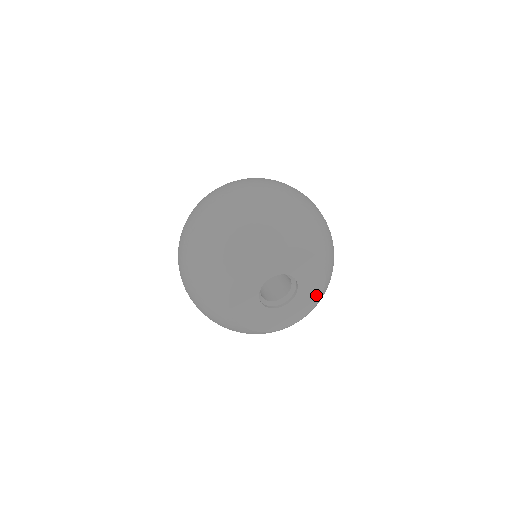
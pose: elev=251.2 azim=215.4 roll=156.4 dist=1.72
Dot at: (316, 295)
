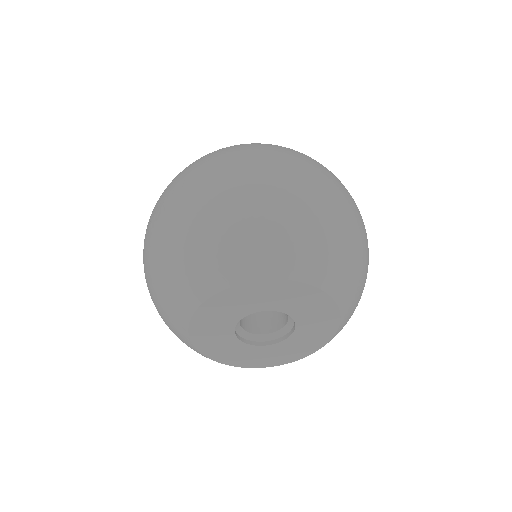
Dot at: (326, 333)
